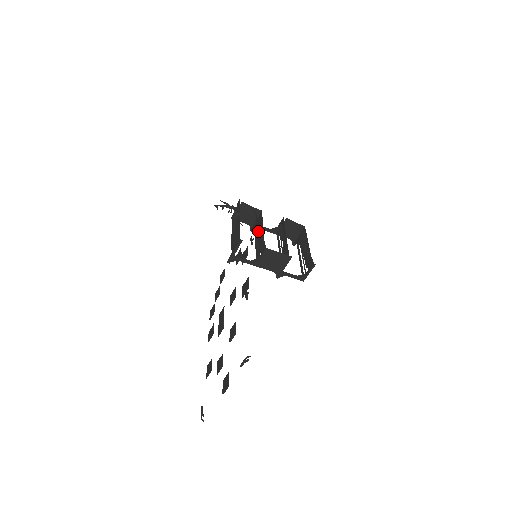
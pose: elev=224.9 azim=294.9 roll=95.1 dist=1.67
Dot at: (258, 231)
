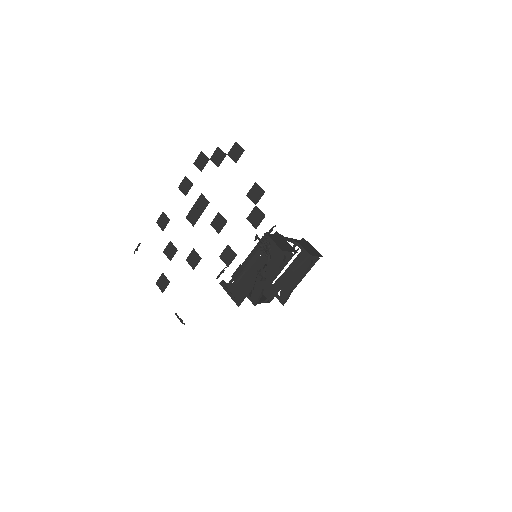
Dot at: (272, 265)
